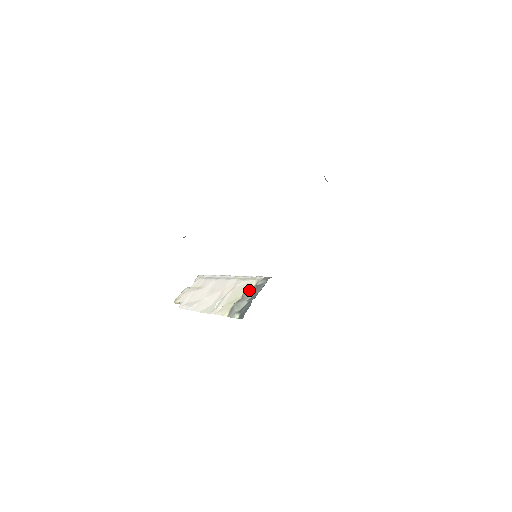
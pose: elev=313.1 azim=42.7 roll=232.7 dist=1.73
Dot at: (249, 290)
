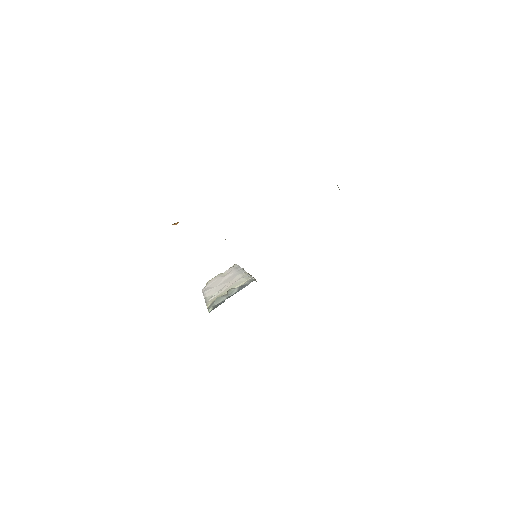
Dot at: (235, 288)
